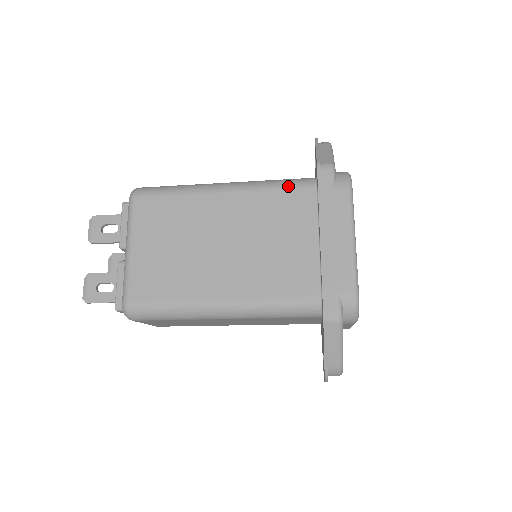
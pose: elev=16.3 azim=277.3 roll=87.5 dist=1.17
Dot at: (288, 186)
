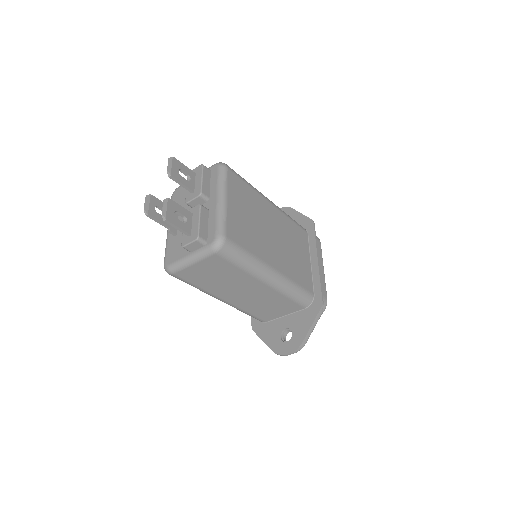
Dot at: (297, 223)
